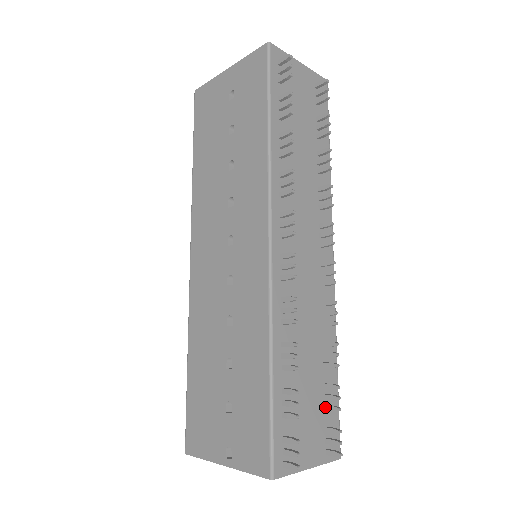
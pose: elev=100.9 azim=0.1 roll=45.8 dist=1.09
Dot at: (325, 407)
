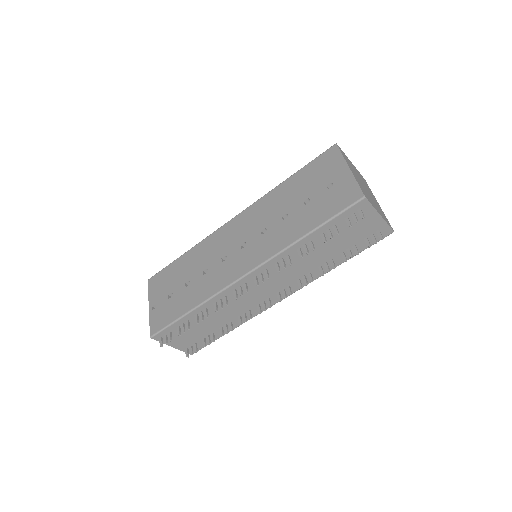
Dot at: (203, 338)
